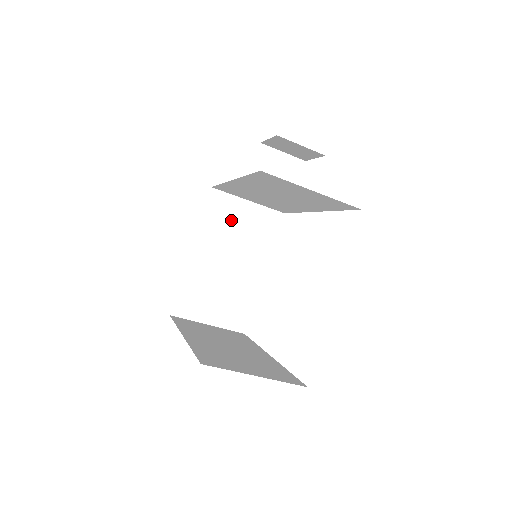
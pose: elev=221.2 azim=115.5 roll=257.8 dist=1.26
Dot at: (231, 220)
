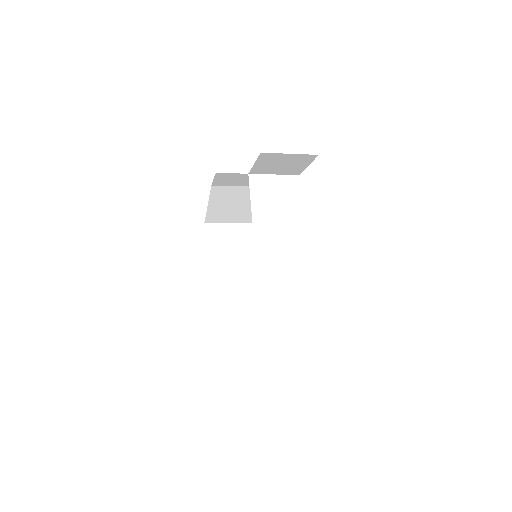
Dot at: (243, 181)
